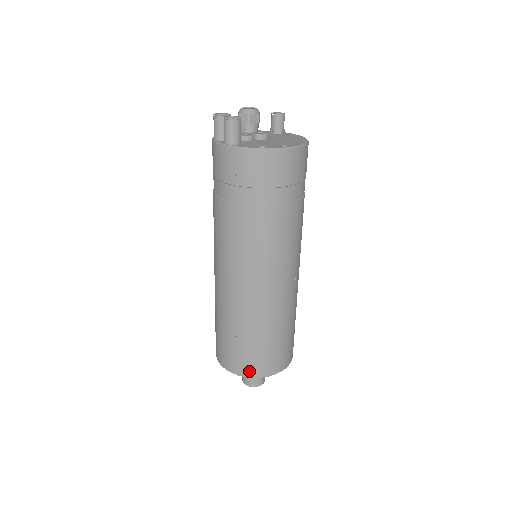
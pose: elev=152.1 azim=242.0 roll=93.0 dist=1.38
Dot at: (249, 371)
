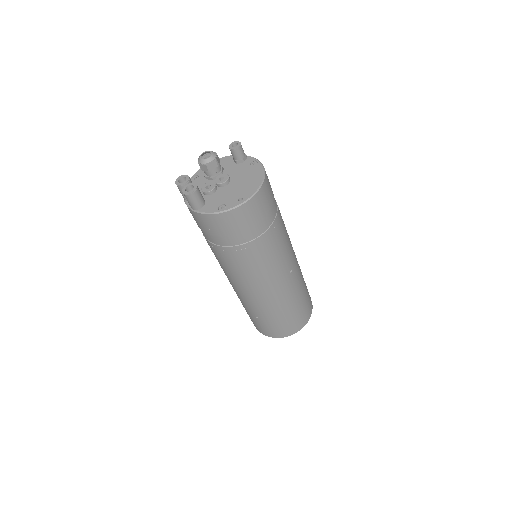
Dot at: (276, 335)
